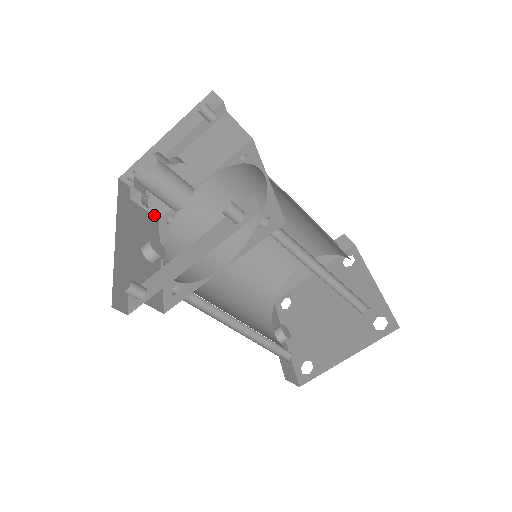
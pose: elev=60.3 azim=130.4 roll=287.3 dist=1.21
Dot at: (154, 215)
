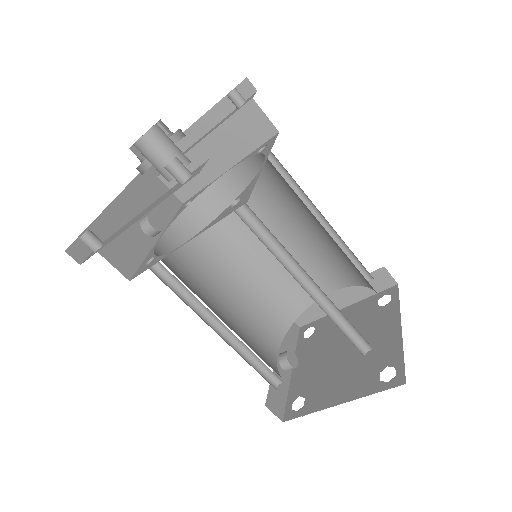
Dot at: (179, 198)
